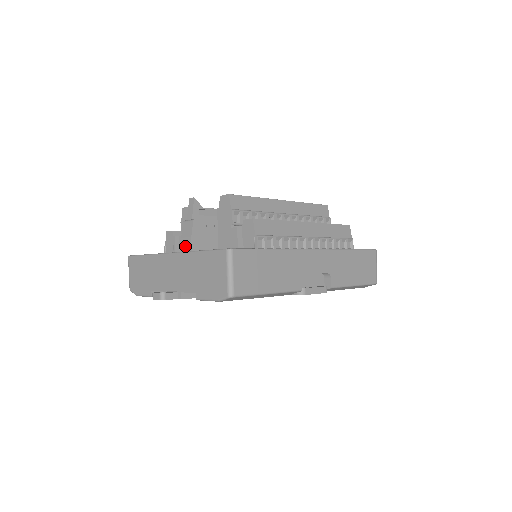
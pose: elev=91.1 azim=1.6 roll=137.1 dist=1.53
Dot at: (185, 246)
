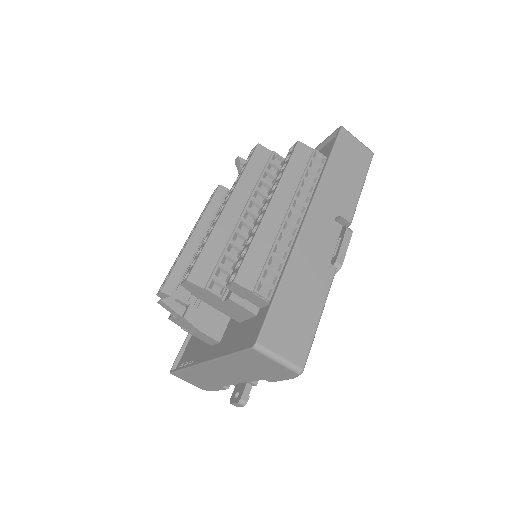
Dot at: (204, 339)
